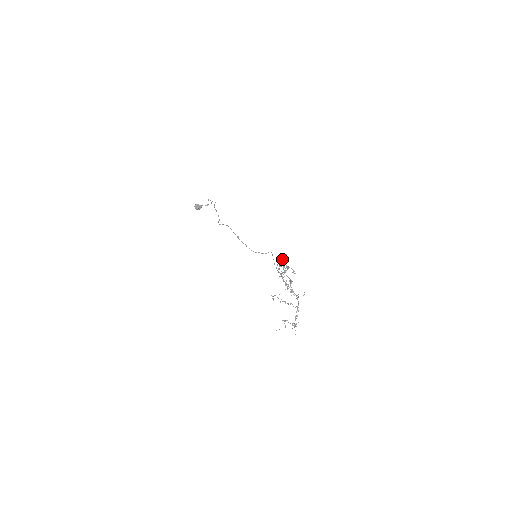
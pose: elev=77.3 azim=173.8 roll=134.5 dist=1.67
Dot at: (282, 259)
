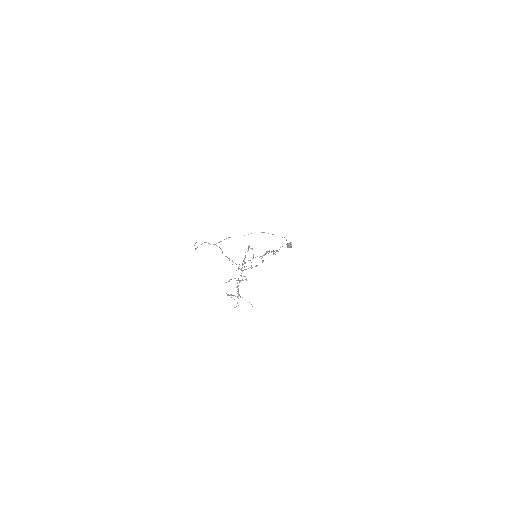
Dot at: (249, 246)
